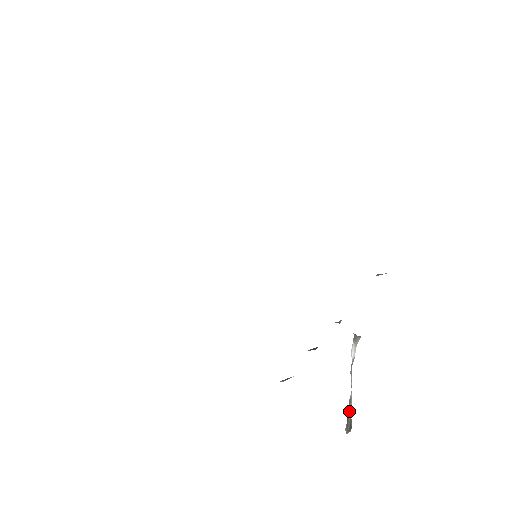
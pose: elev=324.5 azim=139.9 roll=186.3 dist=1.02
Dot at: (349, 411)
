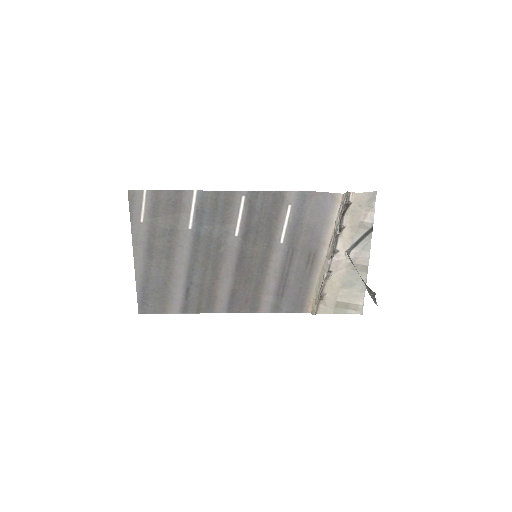
Dot at: occluded
